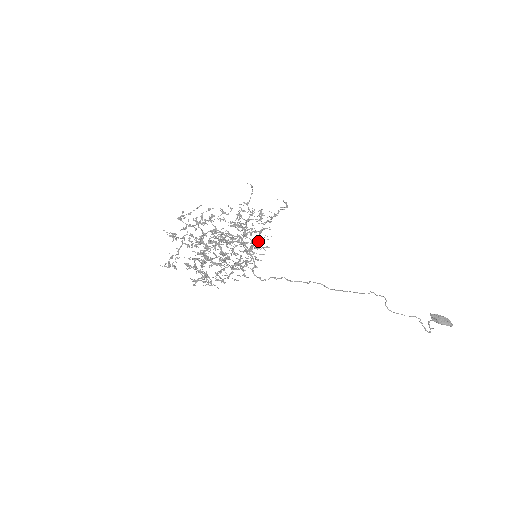
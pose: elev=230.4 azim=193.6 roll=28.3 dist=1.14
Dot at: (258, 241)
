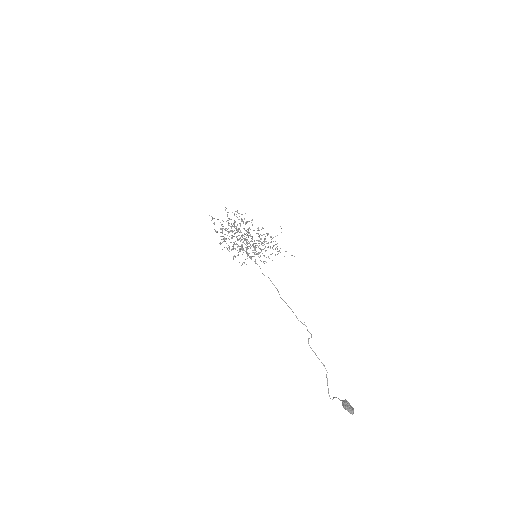
Dot at: occluded
